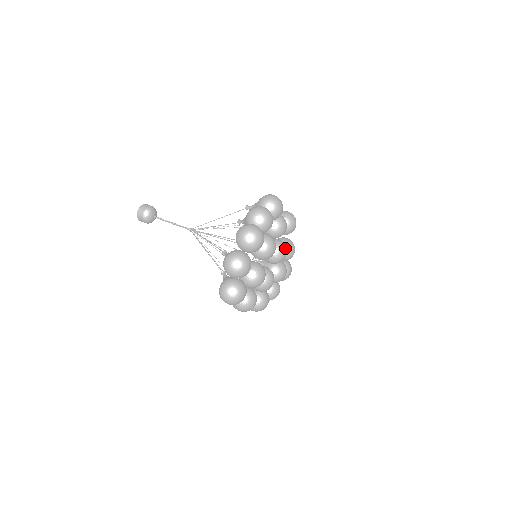
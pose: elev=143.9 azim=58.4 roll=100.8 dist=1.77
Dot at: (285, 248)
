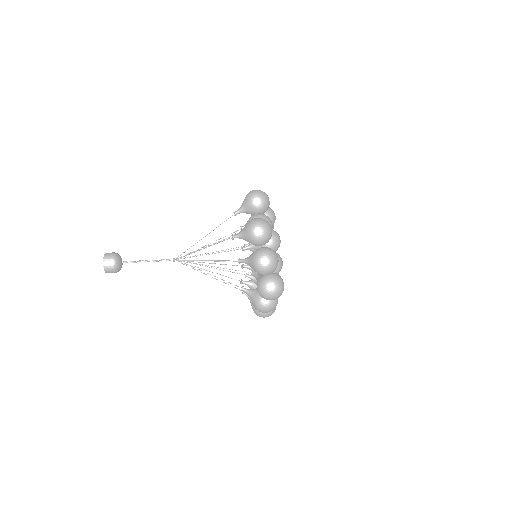
Dot at: (279, 238)
